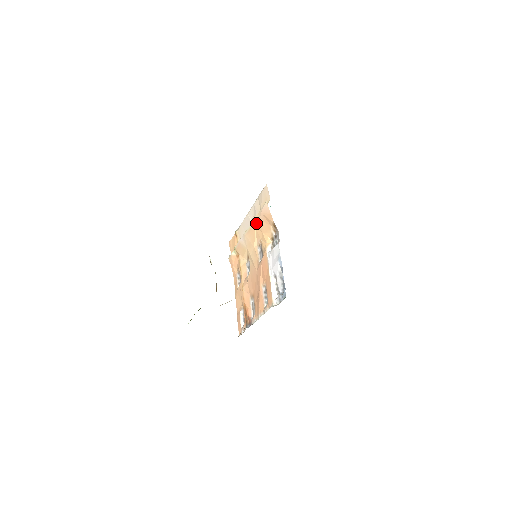
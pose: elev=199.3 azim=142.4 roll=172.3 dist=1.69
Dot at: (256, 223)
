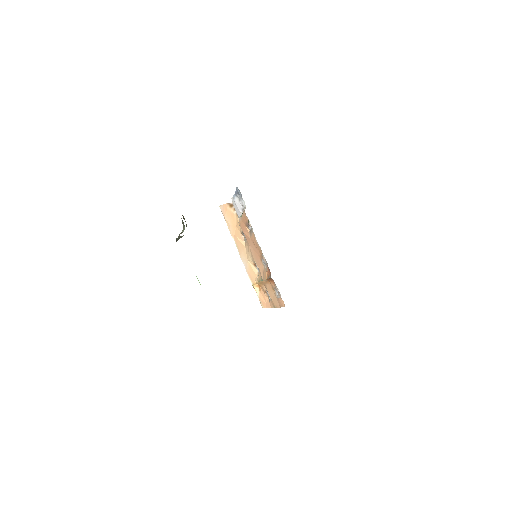
Dot at: (232, 231)
